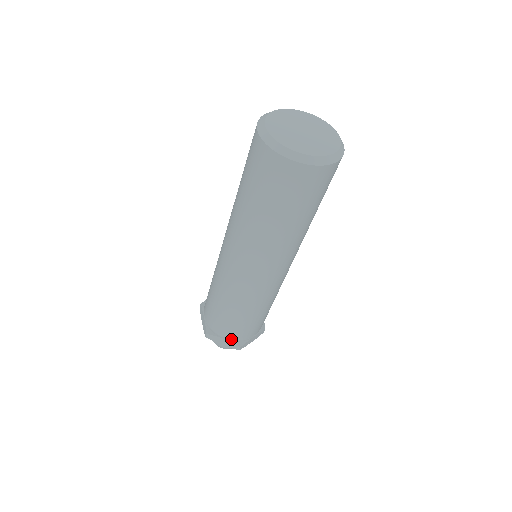
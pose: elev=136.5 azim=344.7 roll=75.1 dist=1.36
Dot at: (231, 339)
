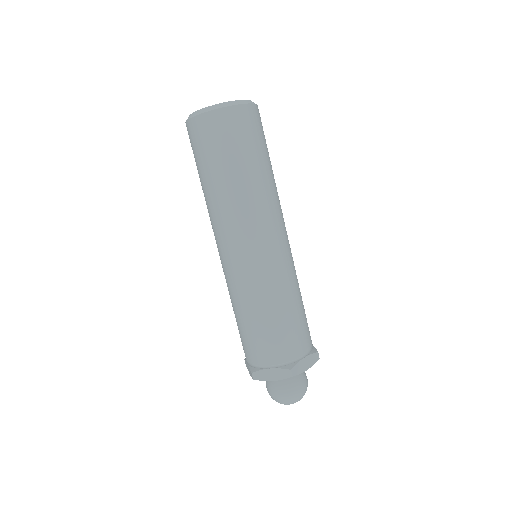
Dot at: (307, 351)
